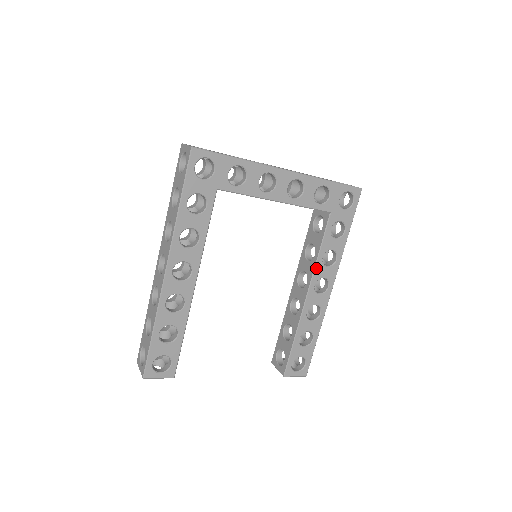
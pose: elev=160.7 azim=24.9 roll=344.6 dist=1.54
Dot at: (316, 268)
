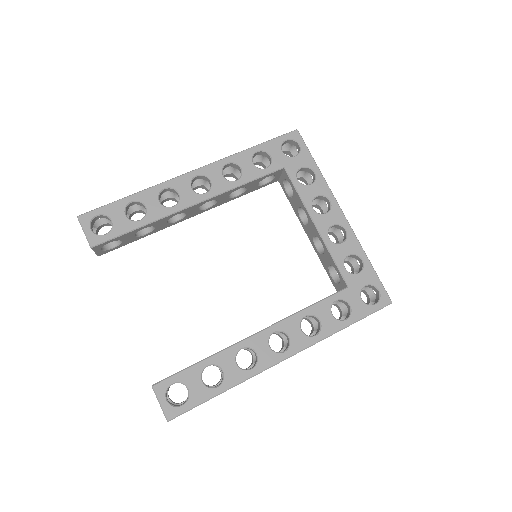
Dot at: (291, 318)
